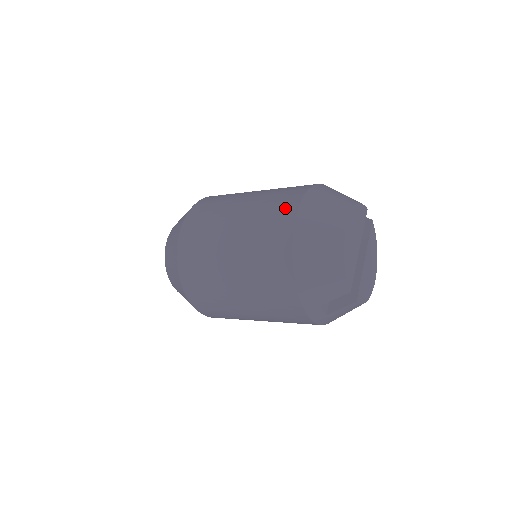
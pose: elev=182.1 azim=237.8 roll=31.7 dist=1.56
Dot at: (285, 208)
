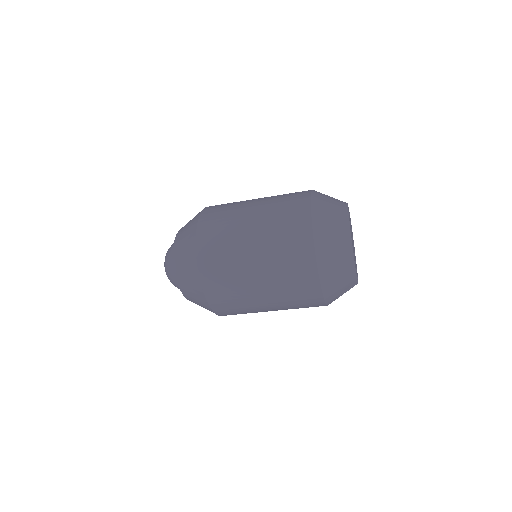
Dot at: (300, 234)
